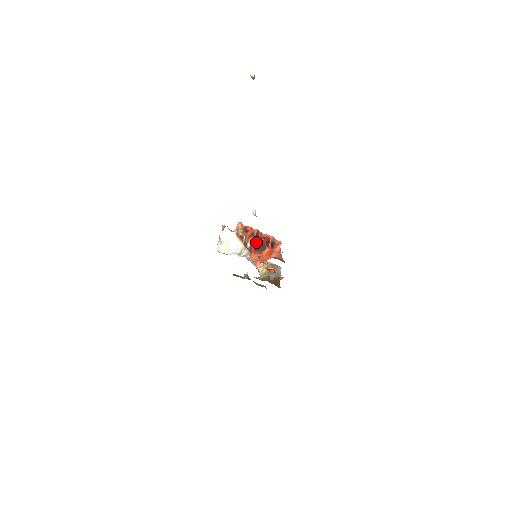
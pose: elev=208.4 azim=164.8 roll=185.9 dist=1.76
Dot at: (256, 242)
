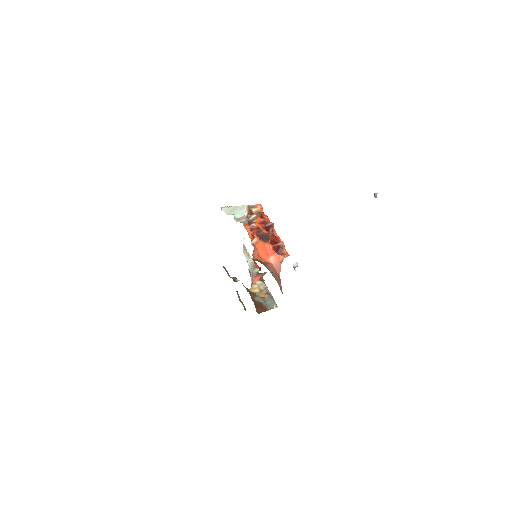
Dot at: (262, 227)
